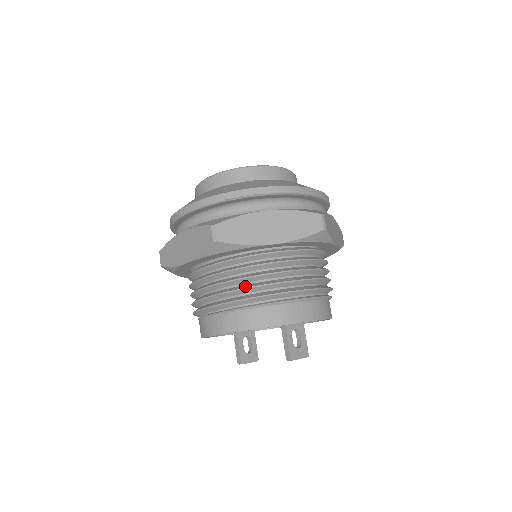
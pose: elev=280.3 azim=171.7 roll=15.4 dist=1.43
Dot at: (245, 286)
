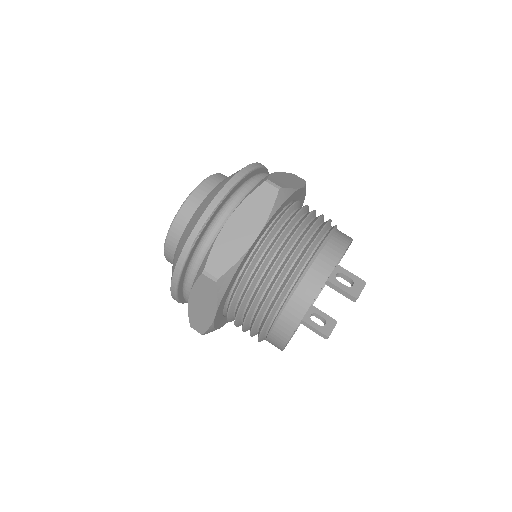
Dot at: (270, 286)
